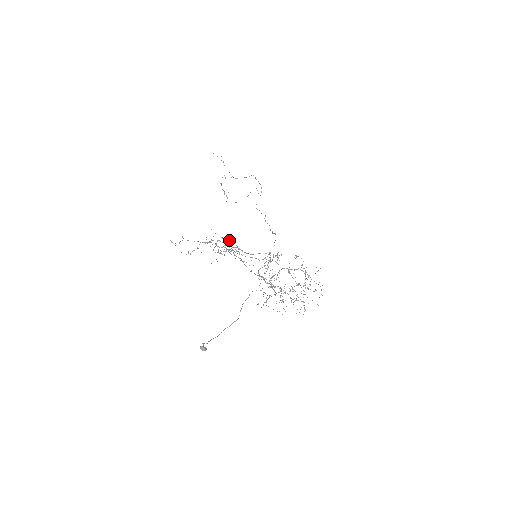
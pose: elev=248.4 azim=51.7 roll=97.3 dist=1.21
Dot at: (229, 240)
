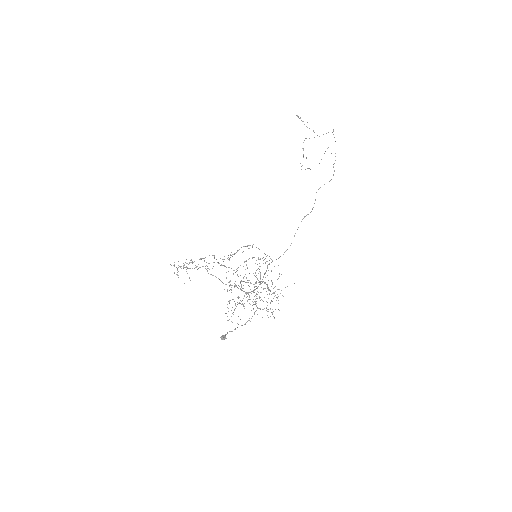
Dot at: occluded
